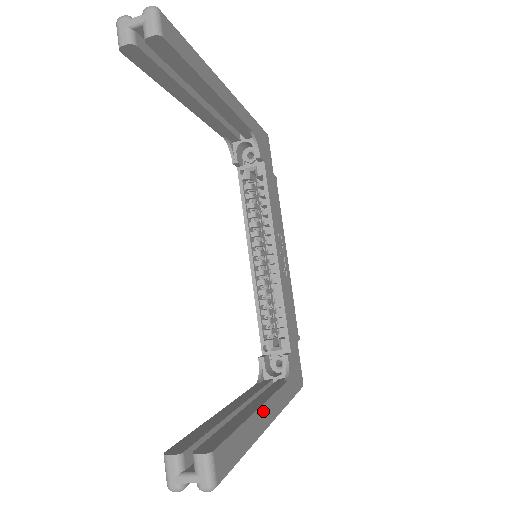
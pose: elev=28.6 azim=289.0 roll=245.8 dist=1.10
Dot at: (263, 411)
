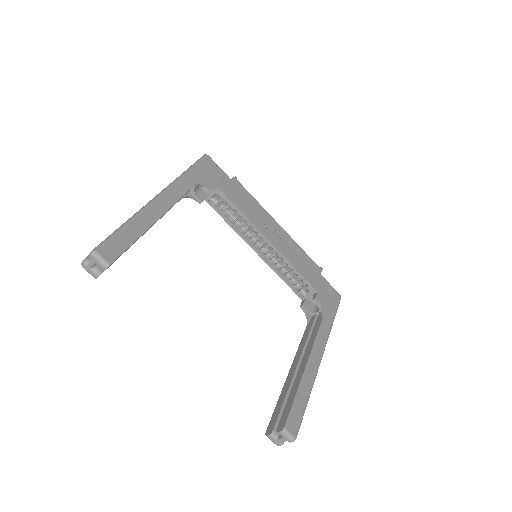
Dot at: (310, 363)
